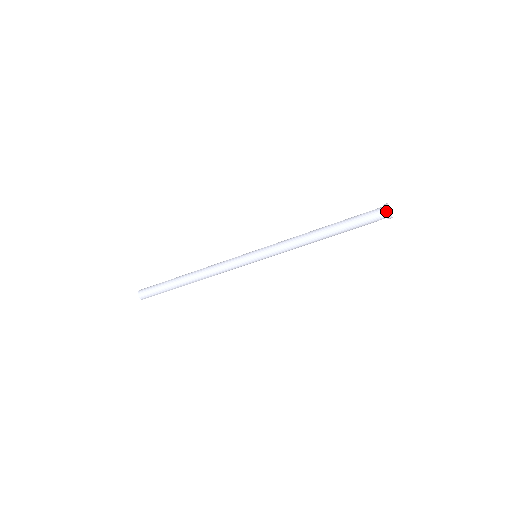
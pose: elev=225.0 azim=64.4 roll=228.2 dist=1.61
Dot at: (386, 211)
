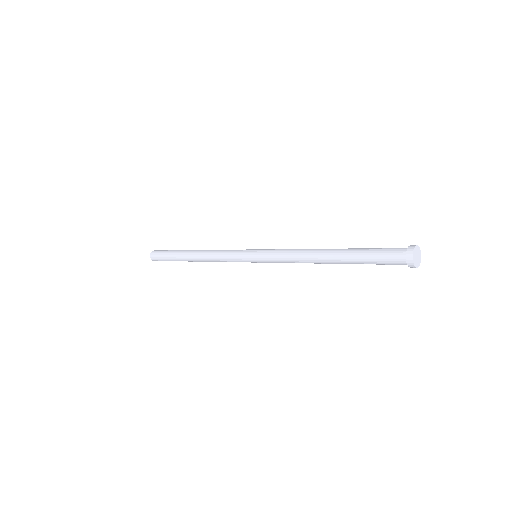
Dot at: occluded
